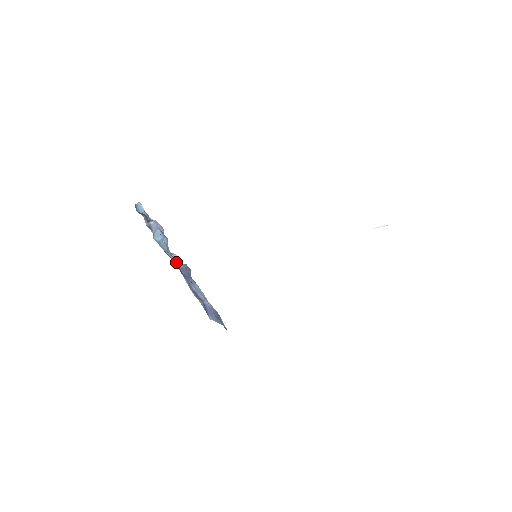
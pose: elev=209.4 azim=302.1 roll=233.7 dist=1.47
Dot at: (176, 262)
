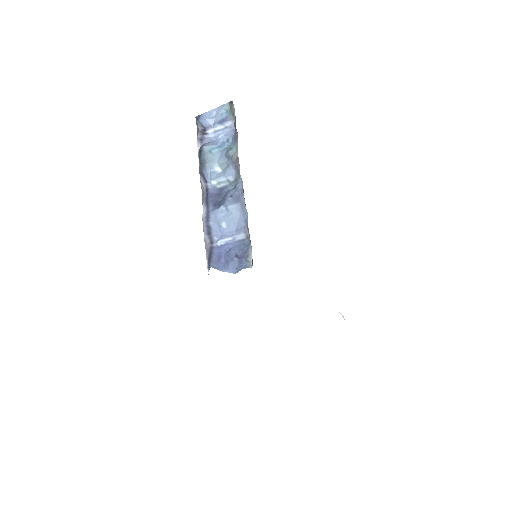
Dot at: (209, 184)
